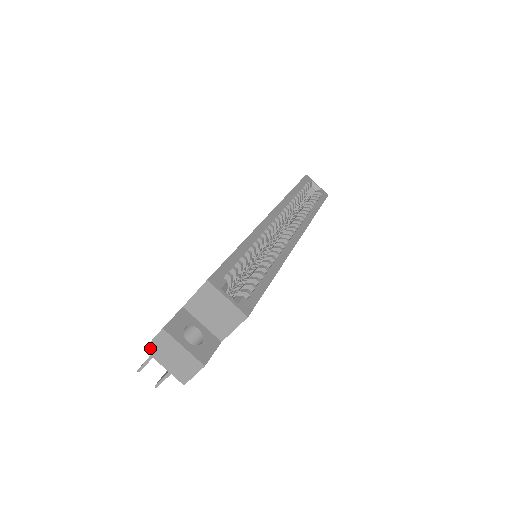
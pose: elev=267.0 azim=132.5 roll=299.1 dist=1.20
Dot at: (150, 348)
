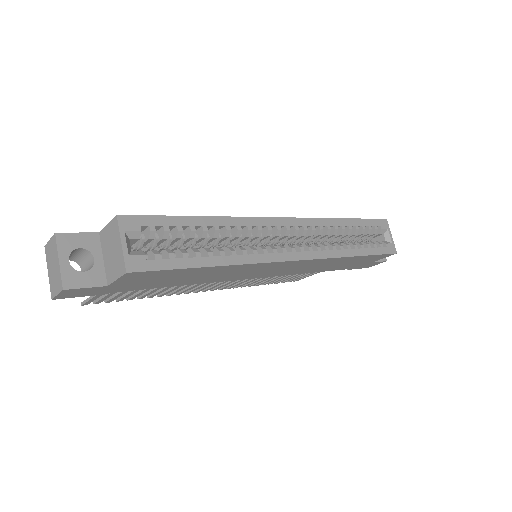
Dot at: (47, 247)
